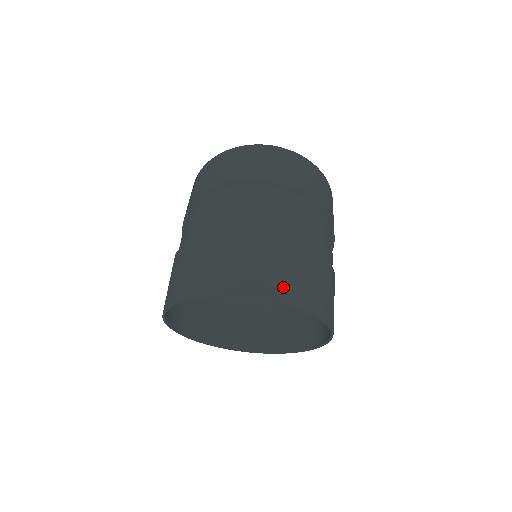
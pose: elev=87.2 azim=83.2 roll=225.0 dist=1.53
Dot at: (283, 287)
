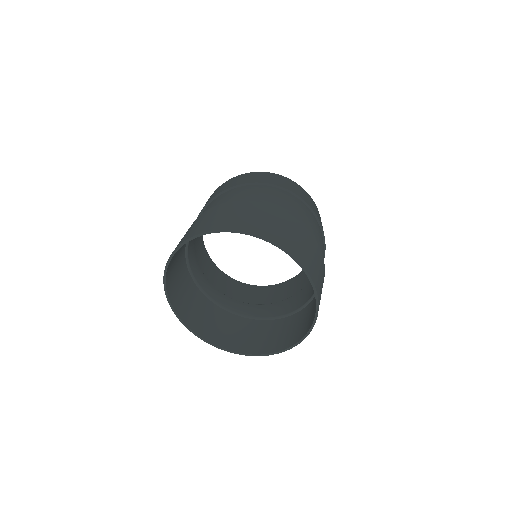
Dot at: (308, 261)
